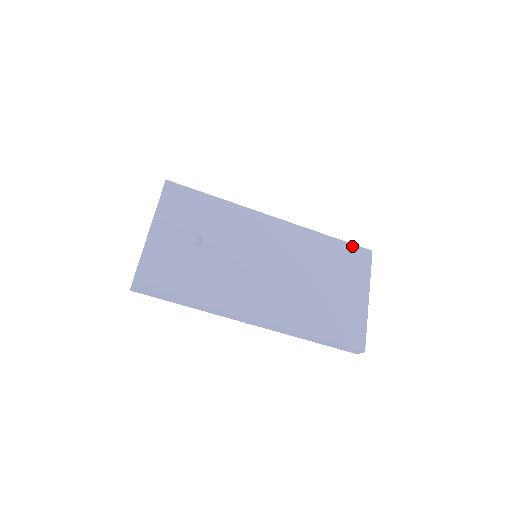
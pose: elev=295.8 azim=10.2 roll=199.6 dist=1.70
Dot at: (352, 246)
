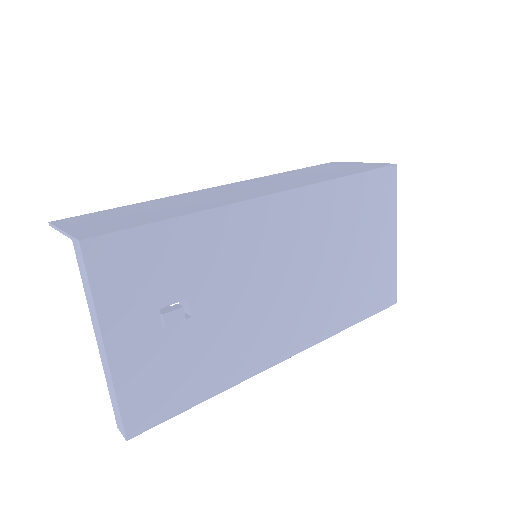
Dot at: (375, 173)
